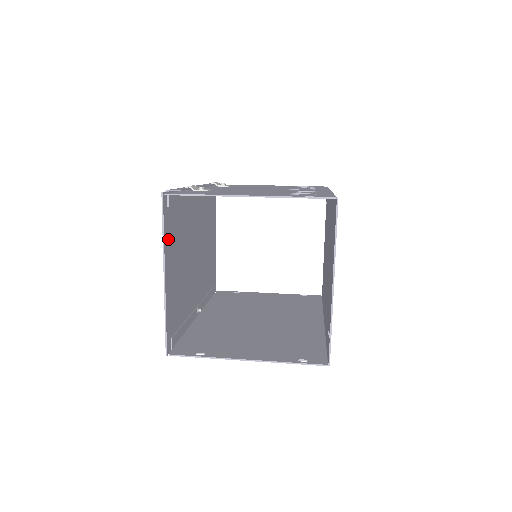
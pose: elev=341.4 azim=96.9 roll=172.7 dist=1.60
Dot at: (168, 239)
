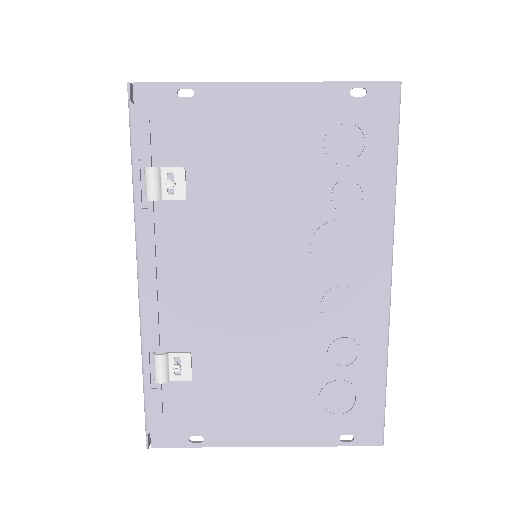
Dot at: occluded
